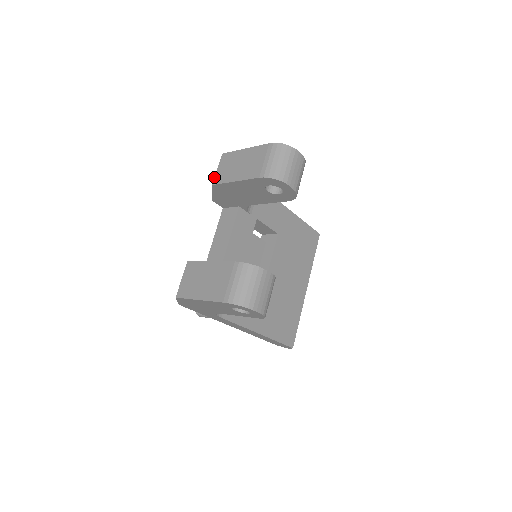
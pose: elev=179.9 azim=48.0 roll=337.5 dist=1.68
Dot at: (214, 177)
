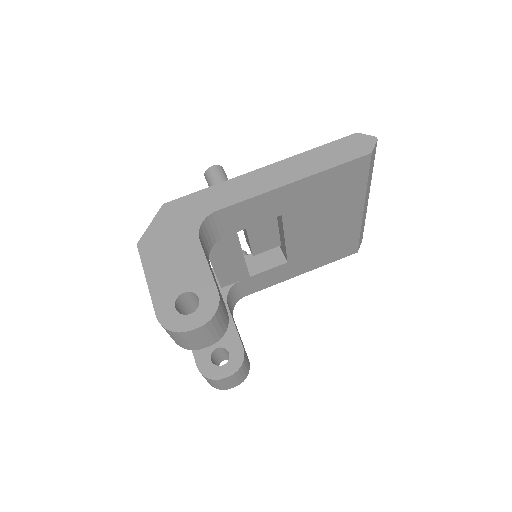
Dot at: occluded
